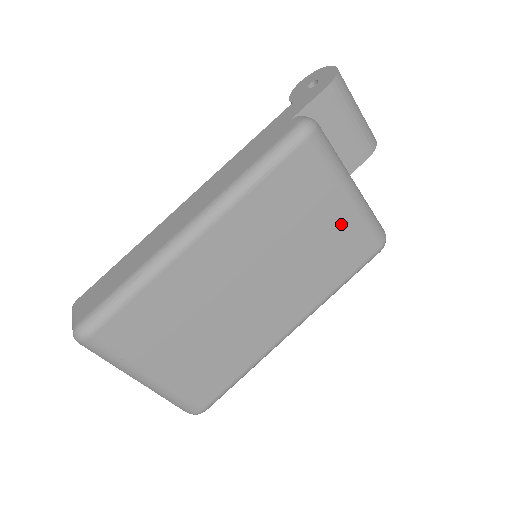
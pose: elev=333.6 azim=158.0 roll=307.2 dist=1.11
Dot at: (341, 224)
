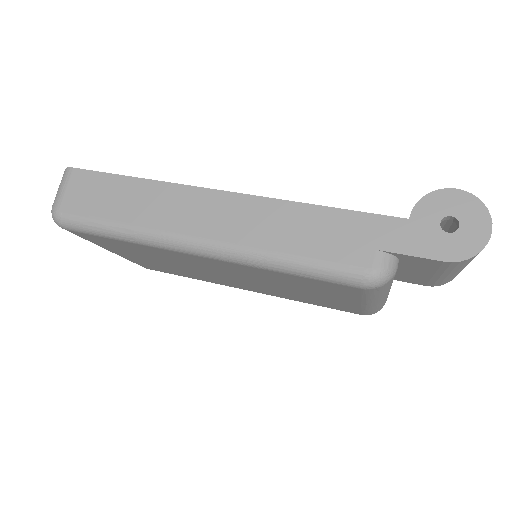
Dot at: (342, 303)
